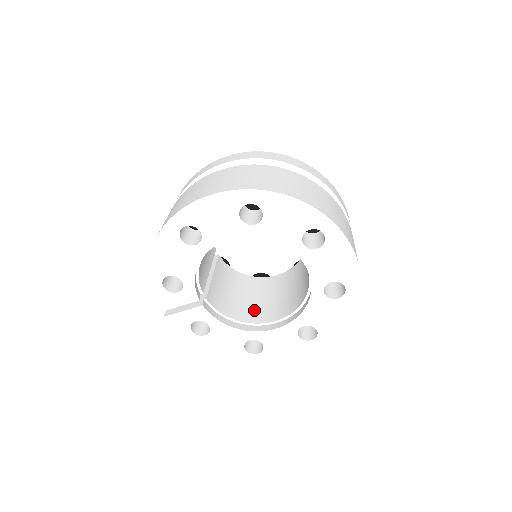
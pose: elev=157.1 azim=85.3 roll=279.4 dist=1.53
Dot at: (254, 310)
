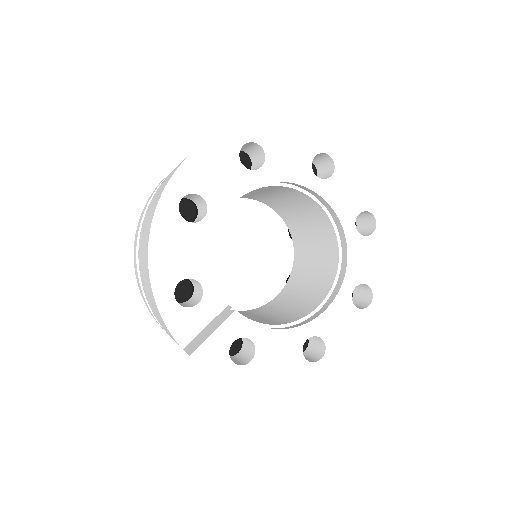
Dot at: (286, 316)
